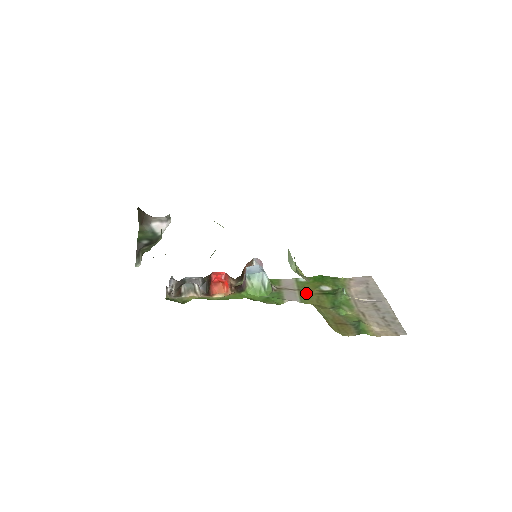
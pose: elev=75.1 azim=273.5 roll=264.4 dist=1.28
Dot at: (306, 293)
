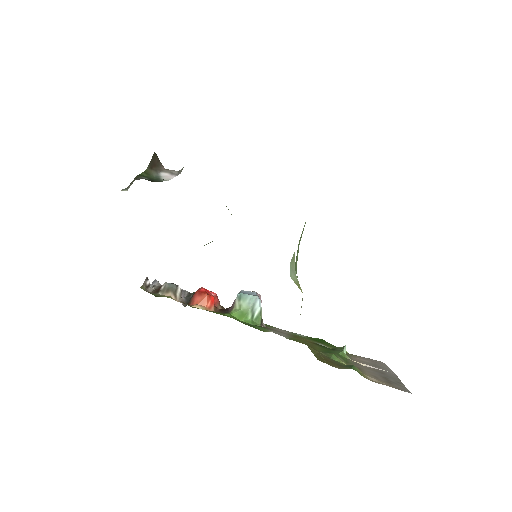
Dot at: (298, 338)
